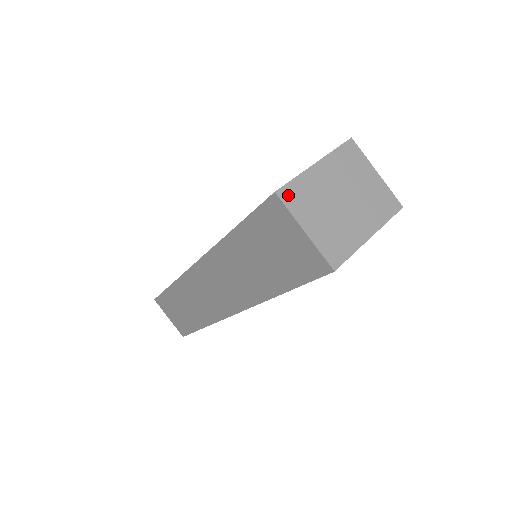
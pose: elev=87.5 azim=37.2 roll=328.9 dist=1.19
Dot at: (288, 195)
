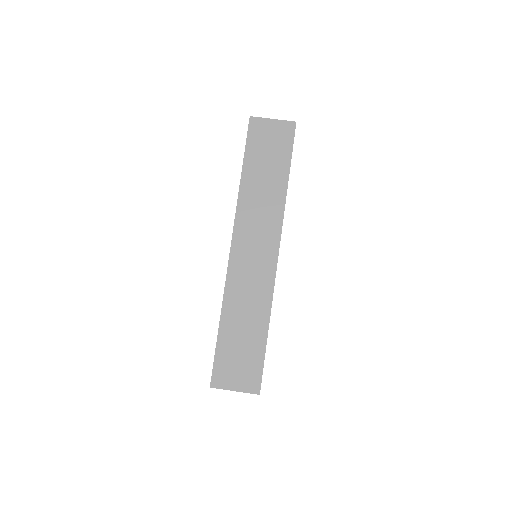
Dot at: (255, 119)
